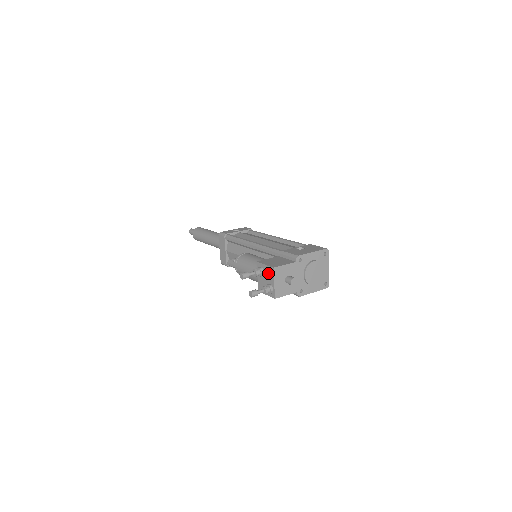
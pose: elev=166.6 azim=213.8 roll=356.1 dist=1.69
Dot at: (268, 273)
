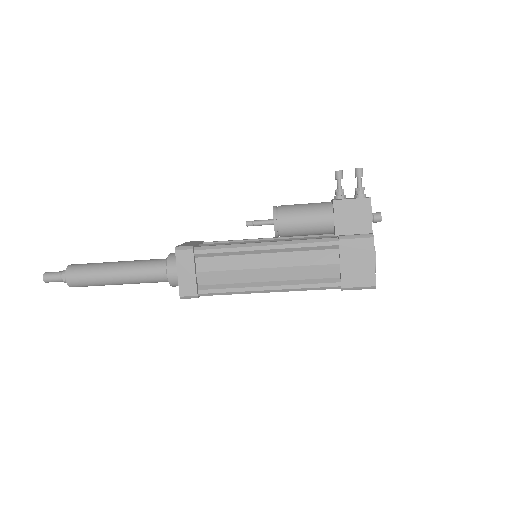
Dot at: occluded
